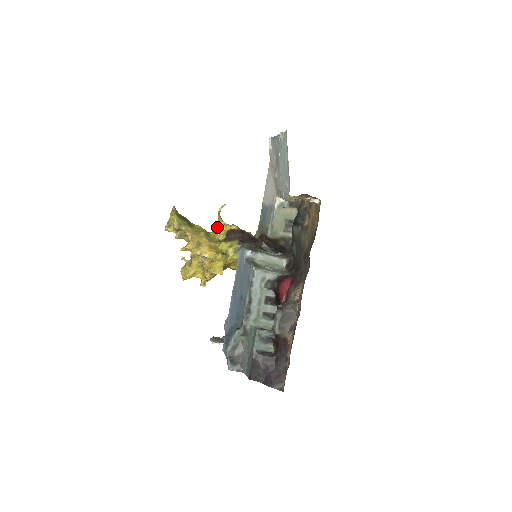
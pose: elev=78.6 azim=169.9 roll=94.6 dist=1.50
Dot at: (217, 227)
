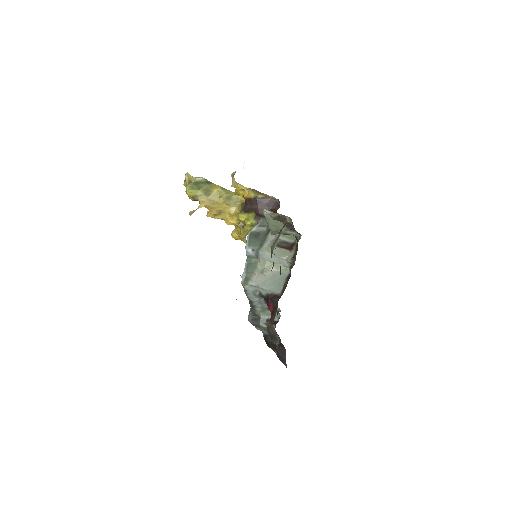
Dot at: (237, 190)
